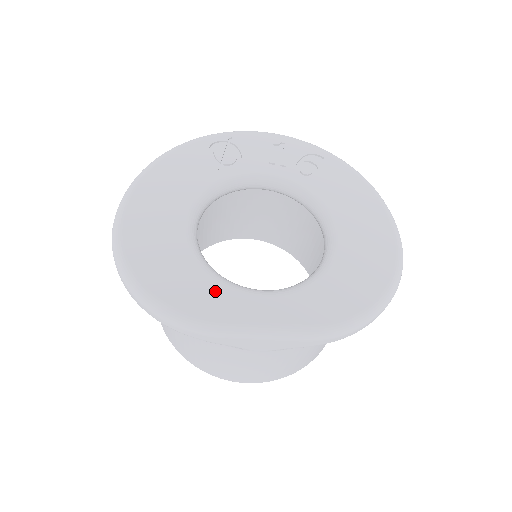
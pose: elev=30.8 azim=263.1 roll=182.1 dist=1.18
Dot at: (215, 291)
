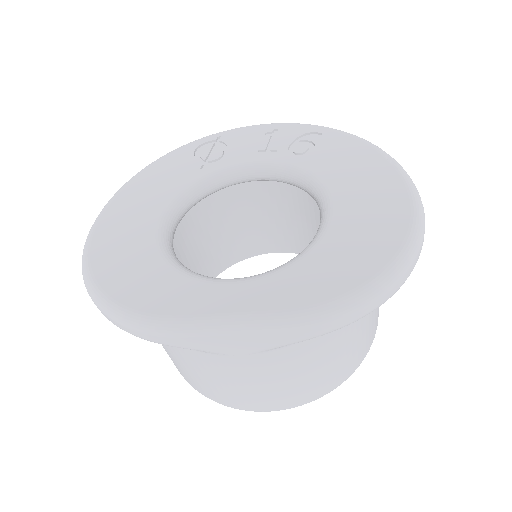
Dot at: (176, 285)
